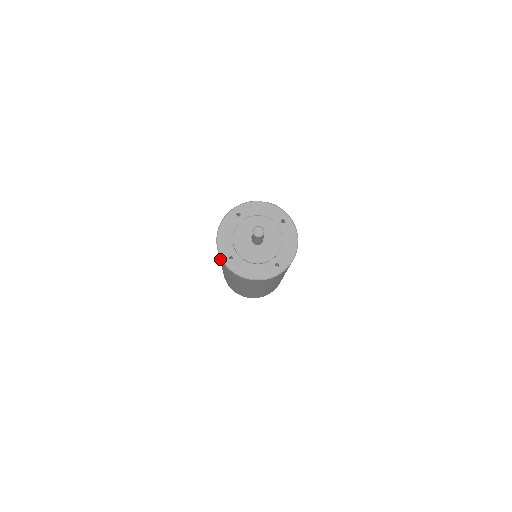
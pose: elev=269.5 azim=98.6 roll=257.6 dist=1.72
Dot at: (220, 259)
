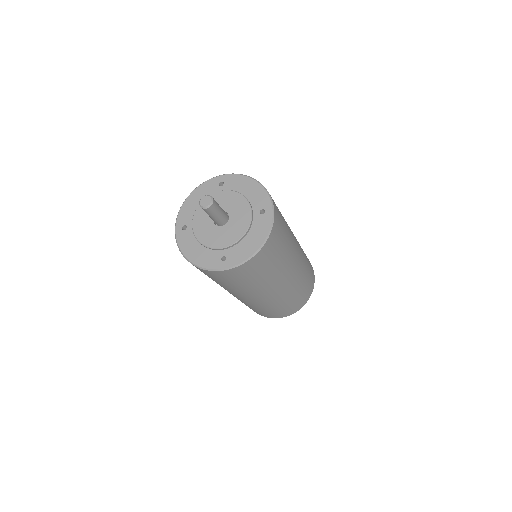
Dot at: (221, 278)
